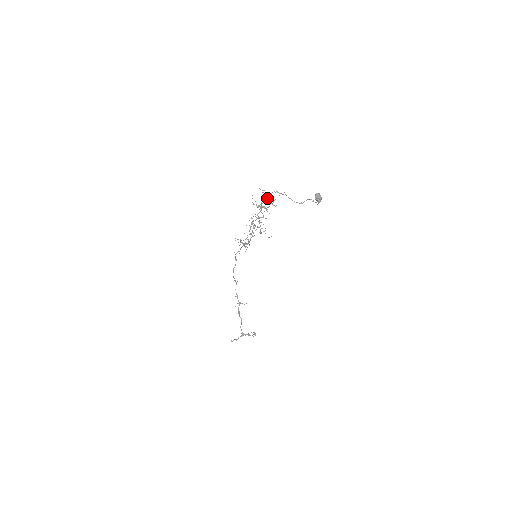
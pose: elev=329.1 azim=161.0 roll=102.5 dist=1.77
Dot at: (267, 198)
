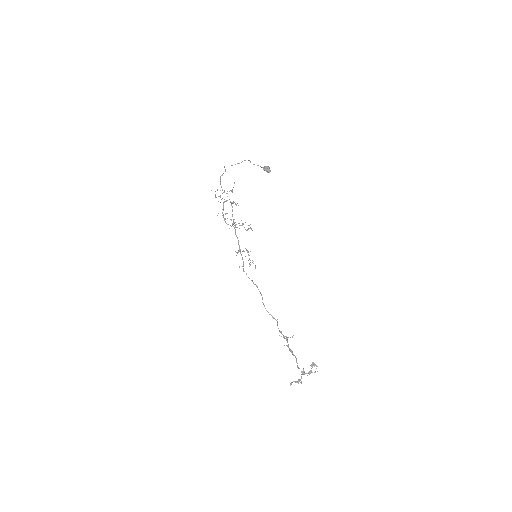
Dot at: (220, 184)
